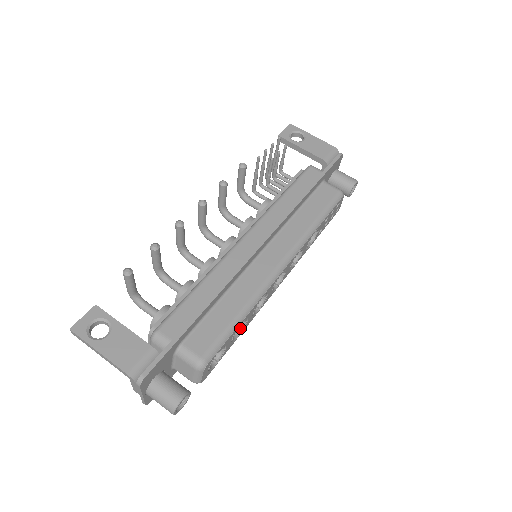
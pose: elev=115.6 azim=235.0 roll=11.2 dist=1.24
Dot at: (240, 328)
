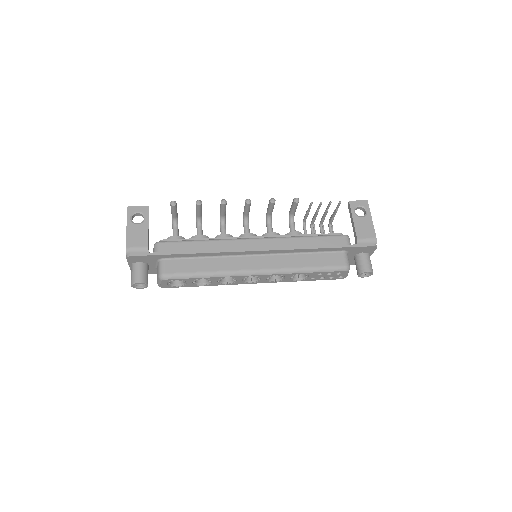
Dot at: (206, 282)
